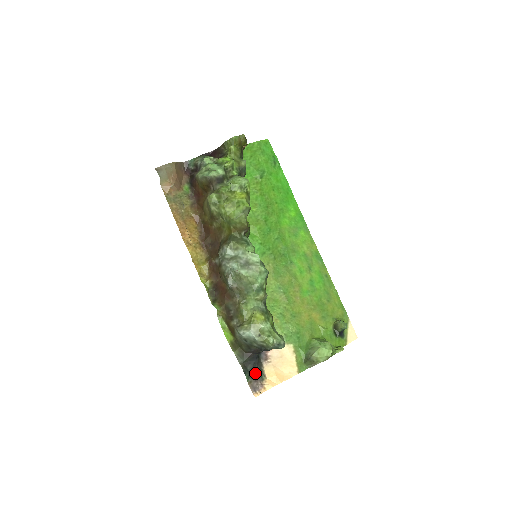
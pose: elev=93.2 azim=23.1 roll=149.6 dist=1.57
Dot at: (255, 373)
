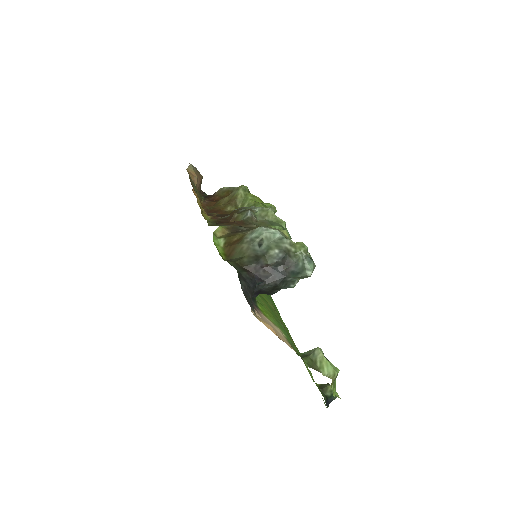
Dot at: (247, 296)
